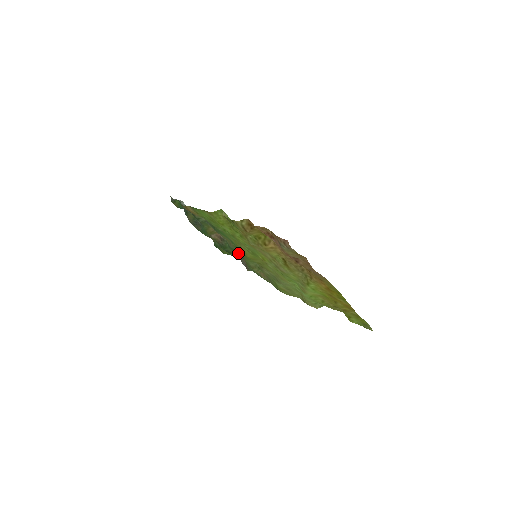
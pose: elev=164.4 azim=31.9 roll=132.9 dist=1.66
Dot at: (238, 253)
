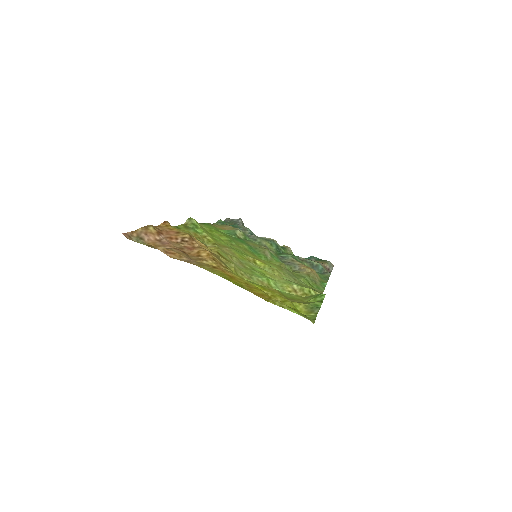
Dot at: (277, 257)
